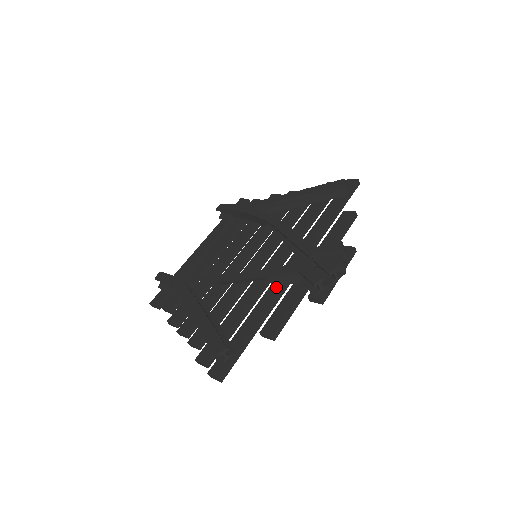
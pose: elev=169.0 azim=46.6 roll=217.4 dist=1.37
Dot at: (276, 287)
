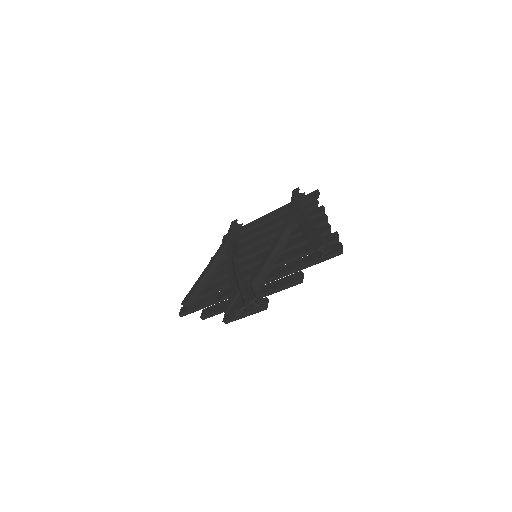
Dot at: occluded
